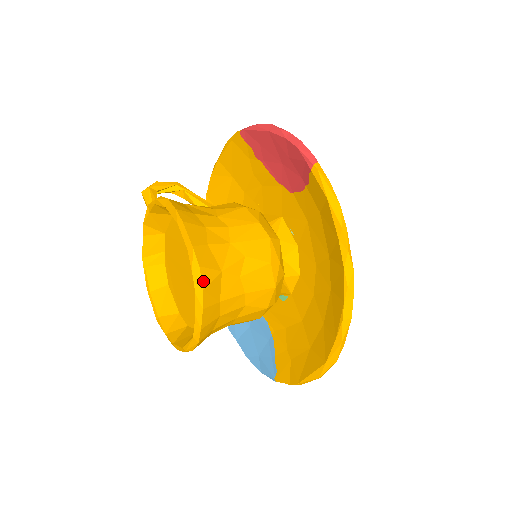
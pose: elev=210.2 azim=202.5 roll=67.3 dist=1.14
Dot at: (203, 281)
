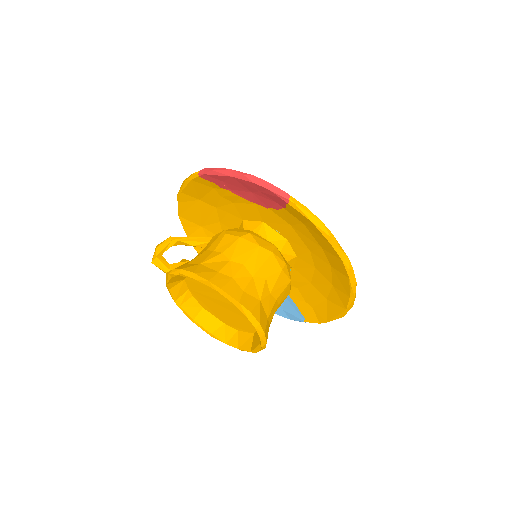
Dot at: (257, 318)
